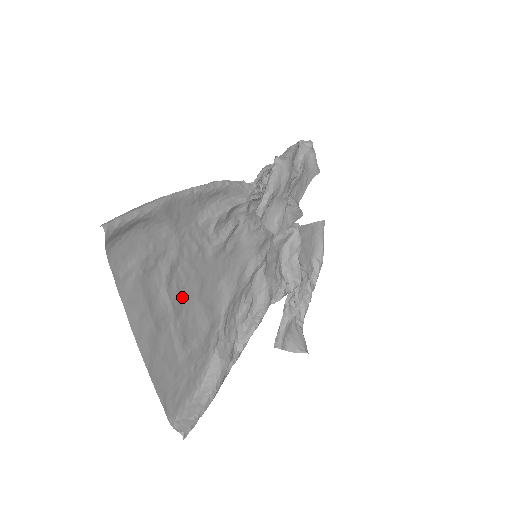
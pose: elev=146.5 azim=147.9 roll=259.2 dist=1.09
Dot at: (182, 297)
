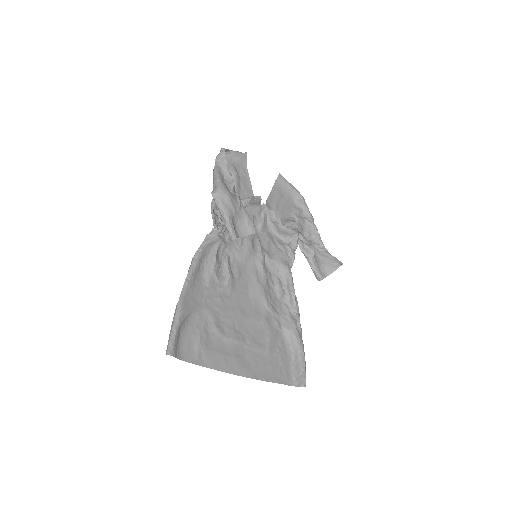
Dot at: (237, 329)
